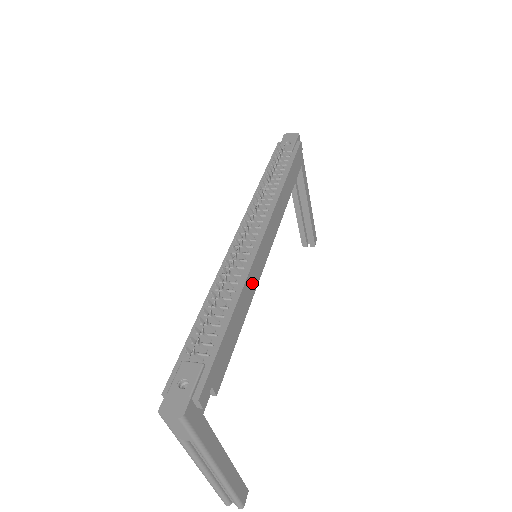
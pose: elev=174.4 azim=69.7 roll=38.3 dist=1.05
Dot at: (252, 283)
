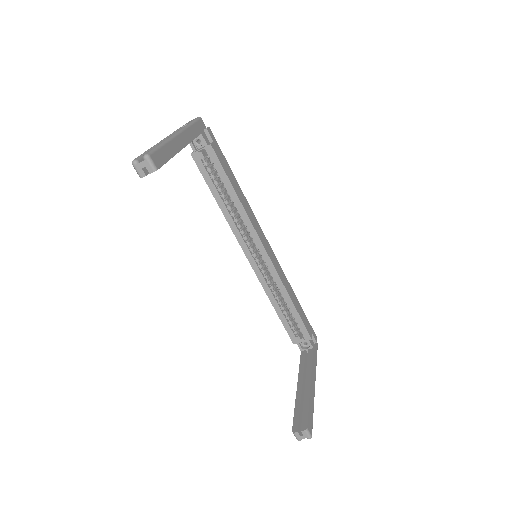
Dot at: (251, 216)
